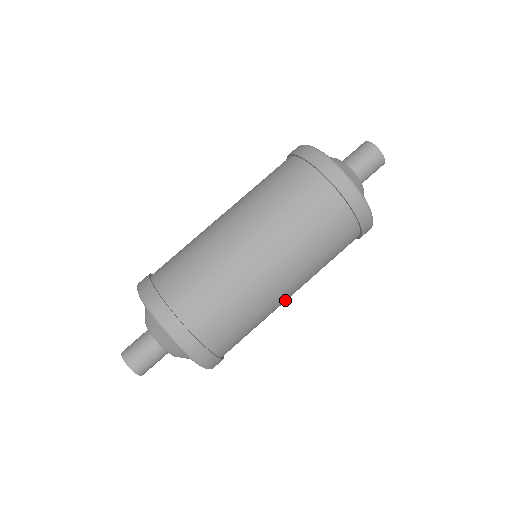
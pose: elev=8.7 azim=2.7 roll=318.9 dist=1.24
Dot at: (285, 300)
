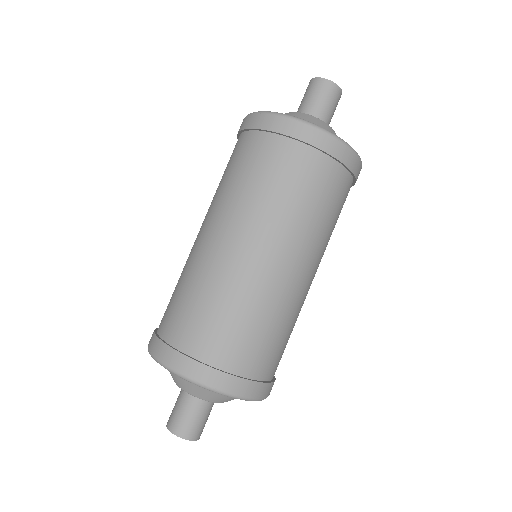
Dot at: occluded
